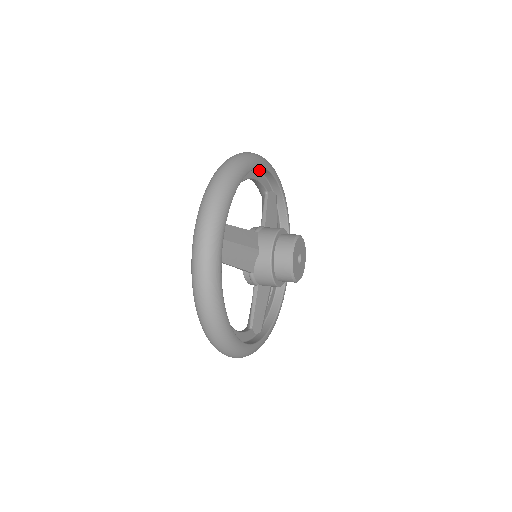
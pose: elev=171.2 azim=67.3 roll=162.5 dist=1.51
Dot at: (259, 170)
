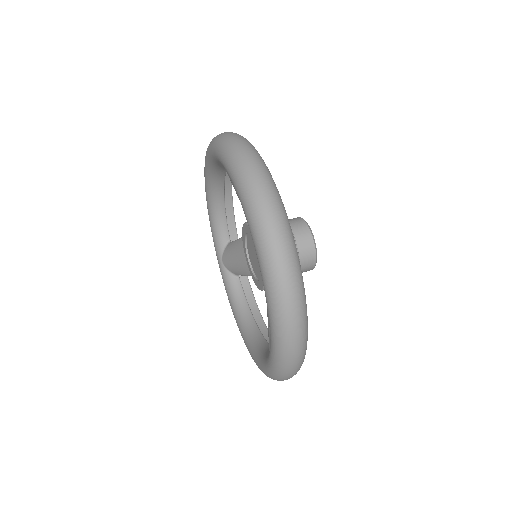
Dot at: occluded
